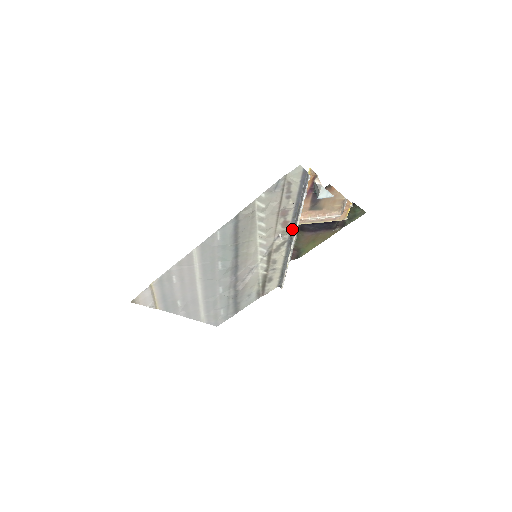
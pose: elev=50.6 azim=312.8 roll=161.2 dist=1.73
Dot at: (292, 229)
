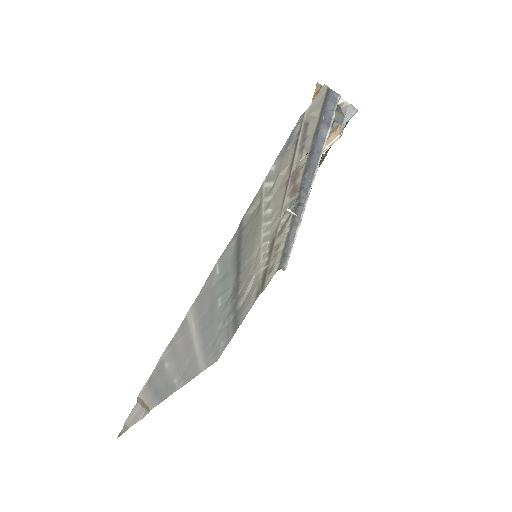
Dot at: (300, 192)
